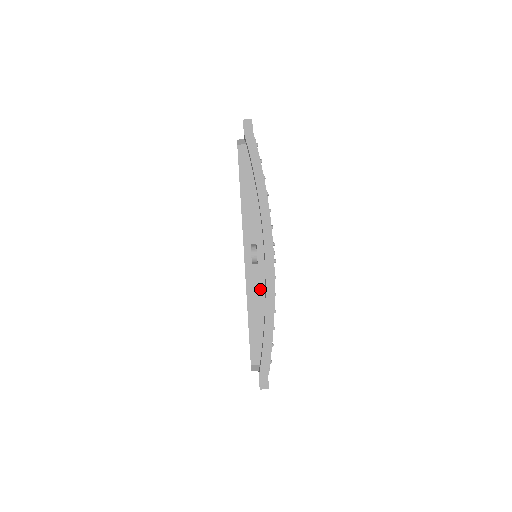
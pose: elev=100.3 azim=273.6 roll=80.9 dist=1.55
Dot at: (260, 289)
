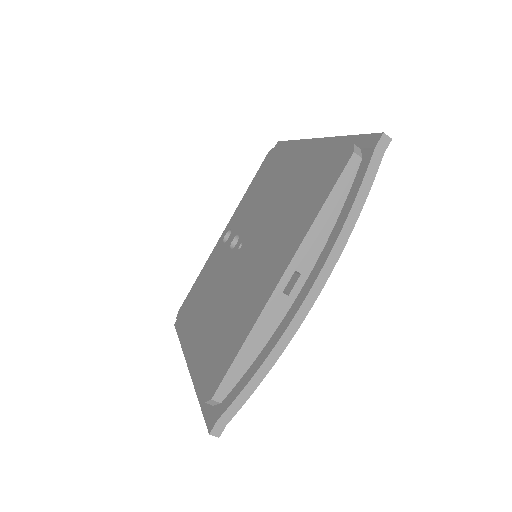
Dot at: (273, 324)
